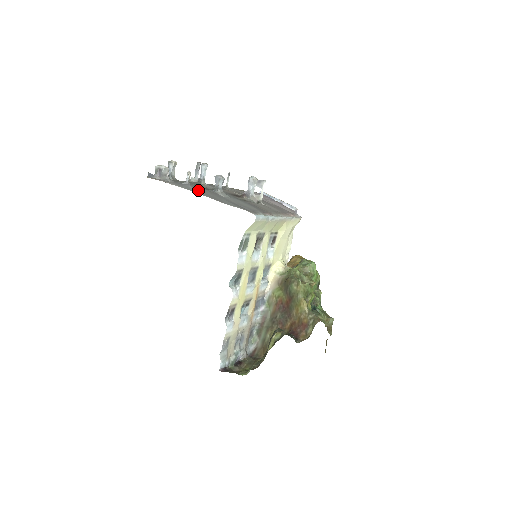
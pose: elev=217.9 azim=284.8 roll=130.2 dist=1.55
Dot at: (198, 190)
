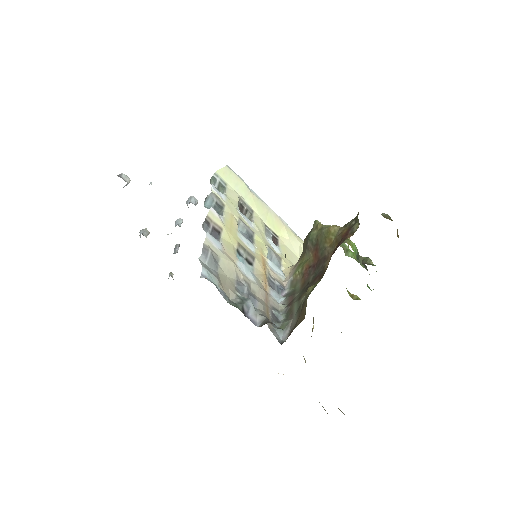
Dot at: occluded
